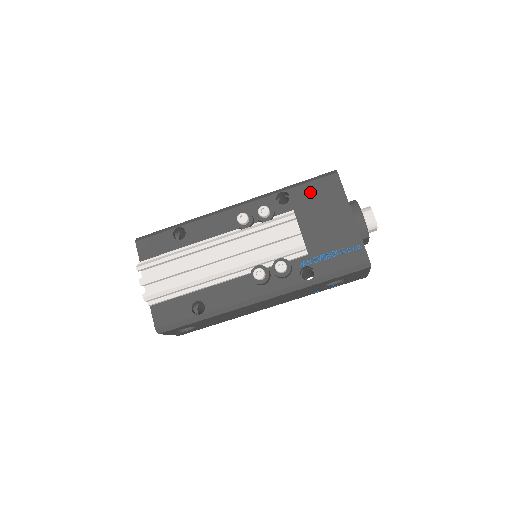
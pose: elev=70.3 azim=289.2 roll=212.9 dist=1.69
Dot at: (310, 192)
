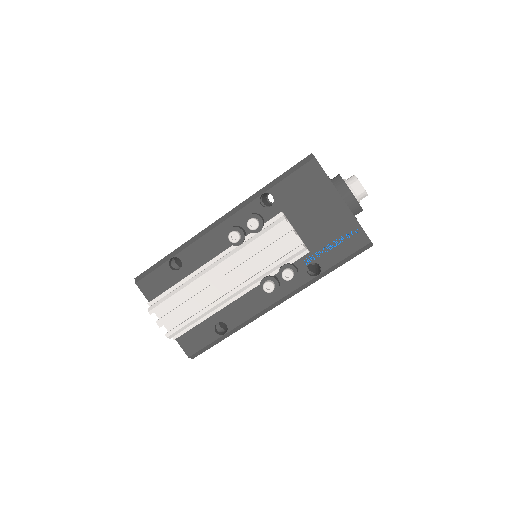
Dot at: (292, 187)
